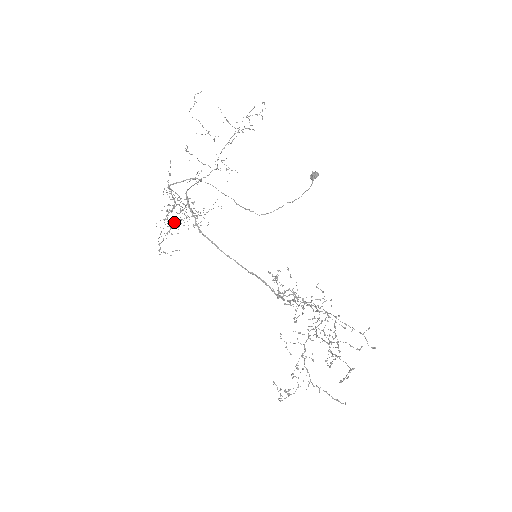
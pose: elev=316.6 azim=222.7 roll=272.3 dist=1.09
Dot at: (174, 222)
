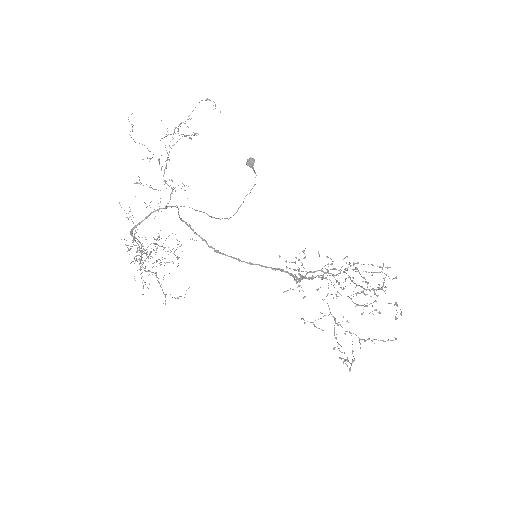
Dot at: occluded
